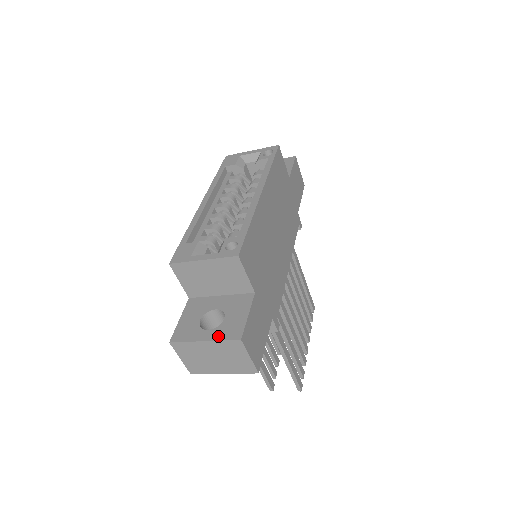
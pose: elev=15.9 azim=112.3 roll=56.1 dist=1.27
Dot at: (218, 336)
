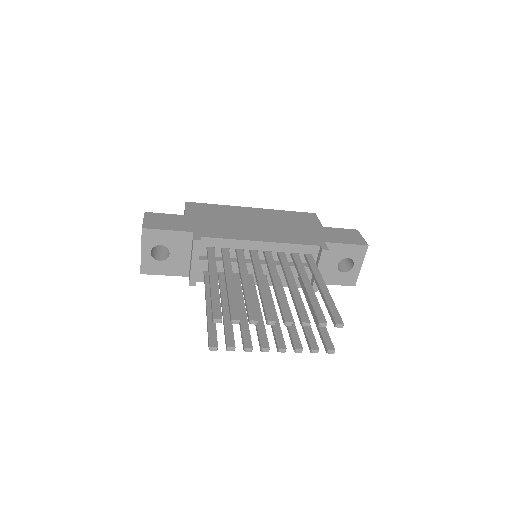
Dot at: occluded
